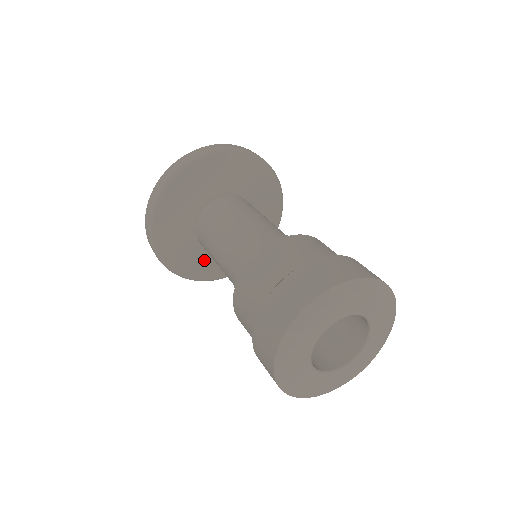
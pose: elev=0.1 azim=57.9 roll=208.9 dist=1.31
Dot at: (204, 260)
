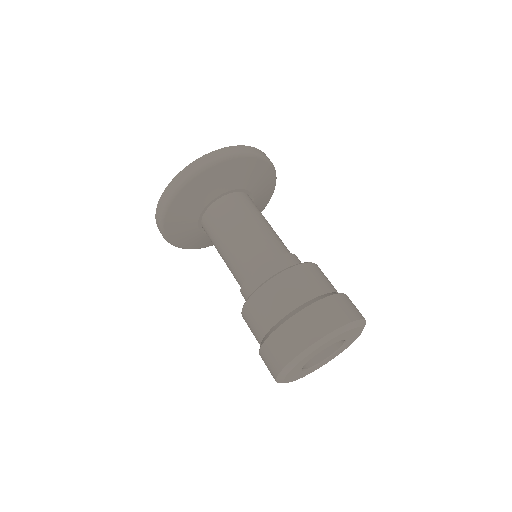
Dot at: (192, 232)
